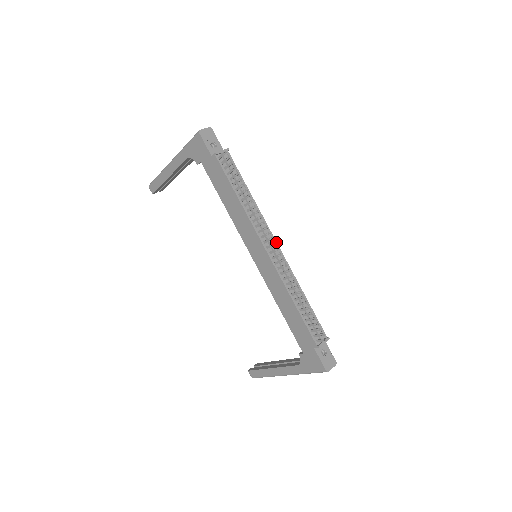
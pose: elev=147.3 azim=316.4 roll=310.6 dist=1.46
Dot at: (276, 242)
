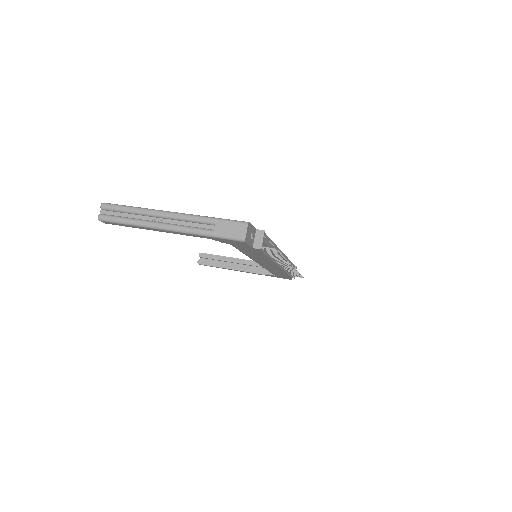
Dot at: (281, 252)
